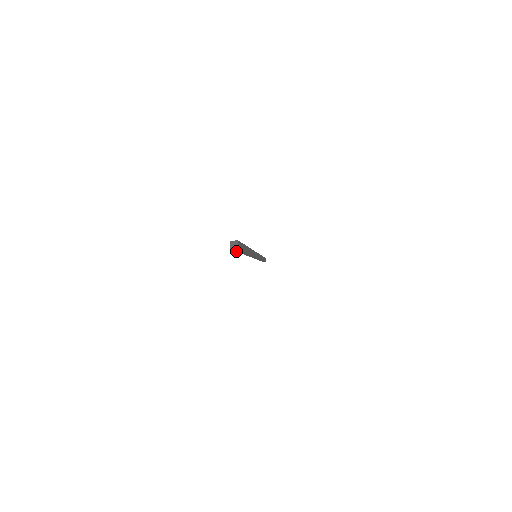
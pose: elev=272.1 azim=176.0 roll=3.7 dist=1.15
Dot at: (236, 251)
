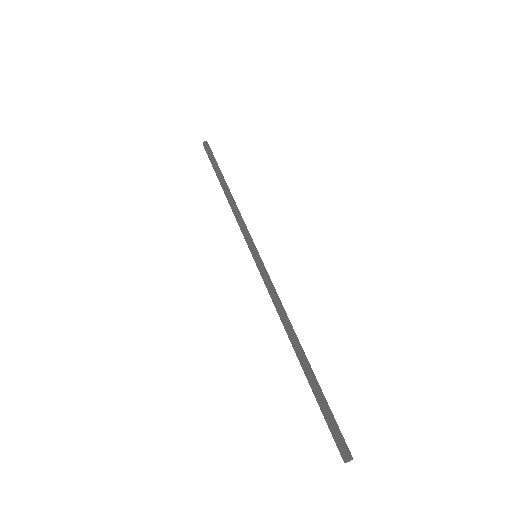
Dot at: (325, 418)
